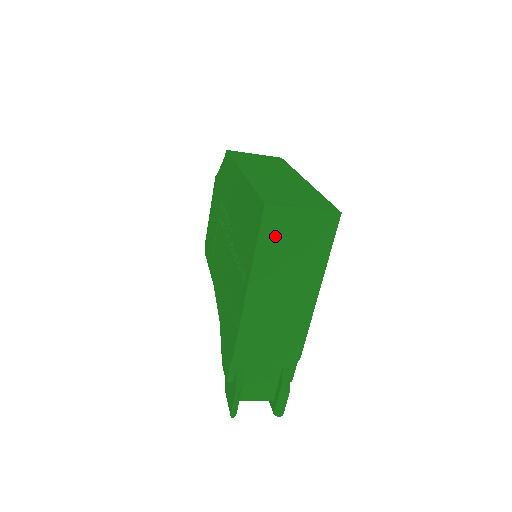
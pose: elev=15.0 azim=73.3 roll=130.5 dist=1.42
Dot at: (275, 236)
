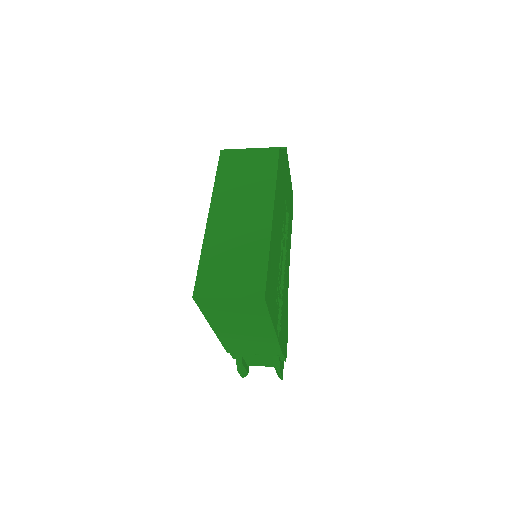
Dot at: (214, 310)
